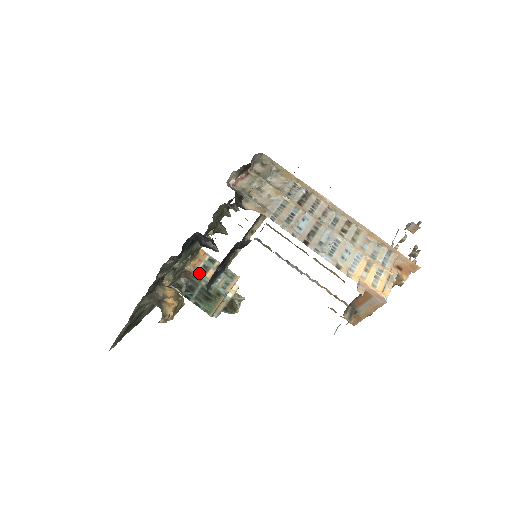
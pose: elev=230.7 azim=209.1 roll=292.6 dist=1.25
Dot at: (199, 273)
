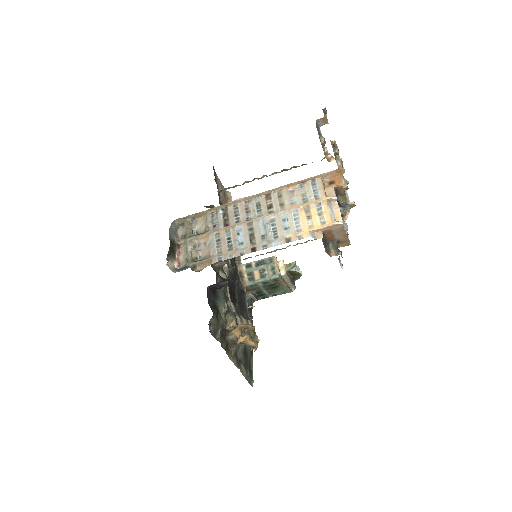
Dot at: (250, 283)
